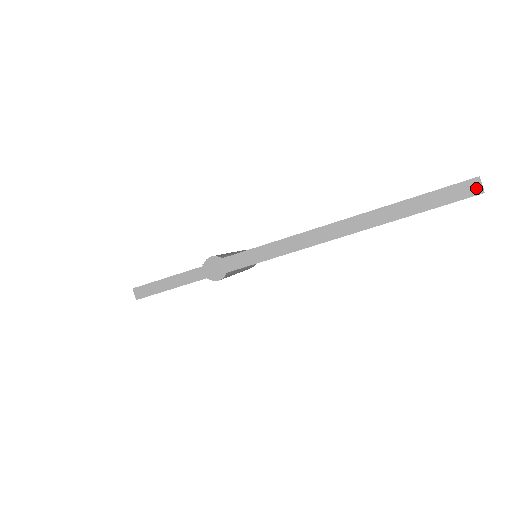
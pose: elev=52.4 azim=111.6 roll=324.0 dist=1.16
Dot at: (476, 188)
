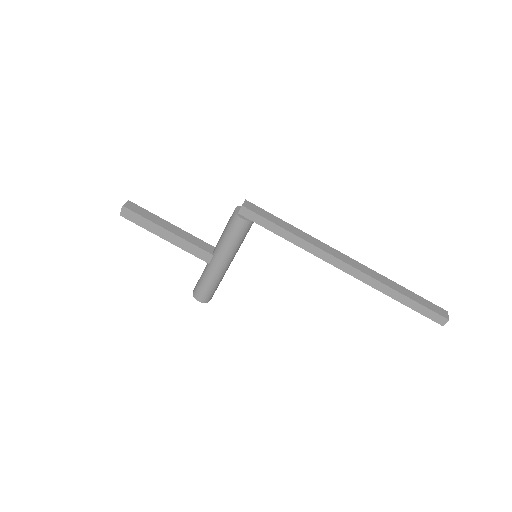
Dot at: (445, 314)
